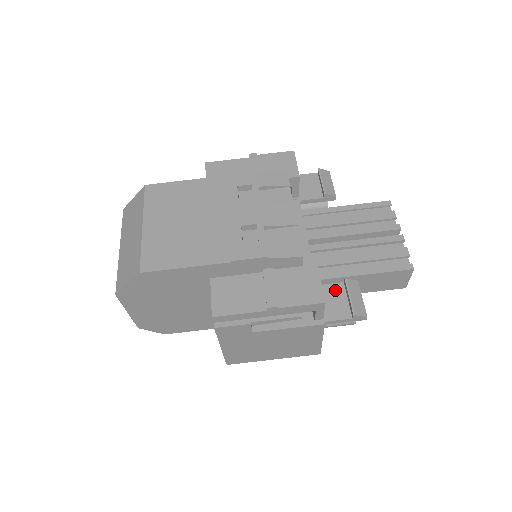
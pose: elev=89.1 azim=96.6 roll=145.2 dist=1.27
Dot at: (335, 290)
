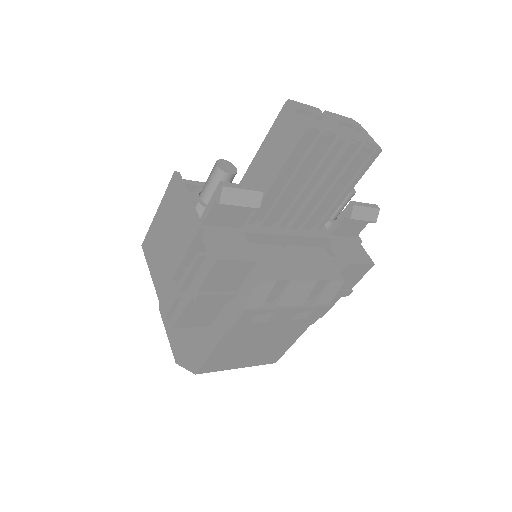
Dot at: (345, 224)
